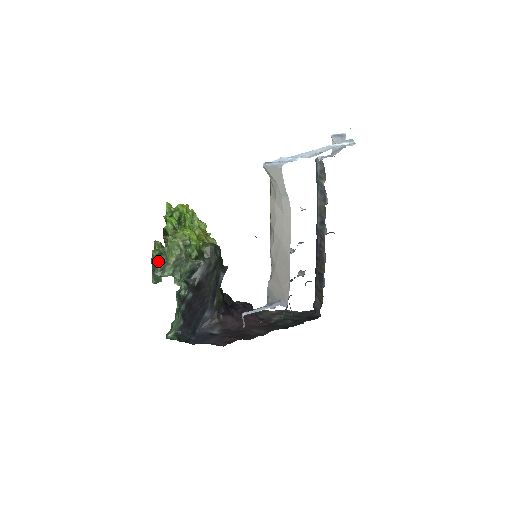
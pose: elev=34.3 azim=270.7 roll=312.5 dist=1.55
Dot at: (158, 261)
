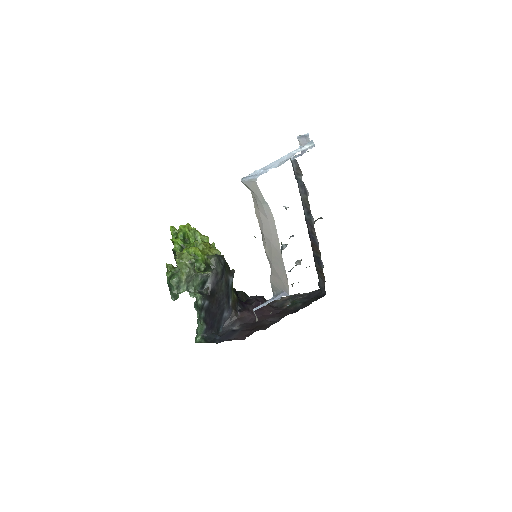
Dot at: (172, 281)
